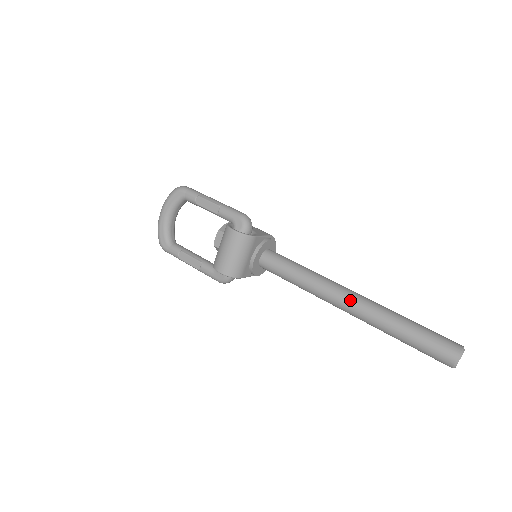
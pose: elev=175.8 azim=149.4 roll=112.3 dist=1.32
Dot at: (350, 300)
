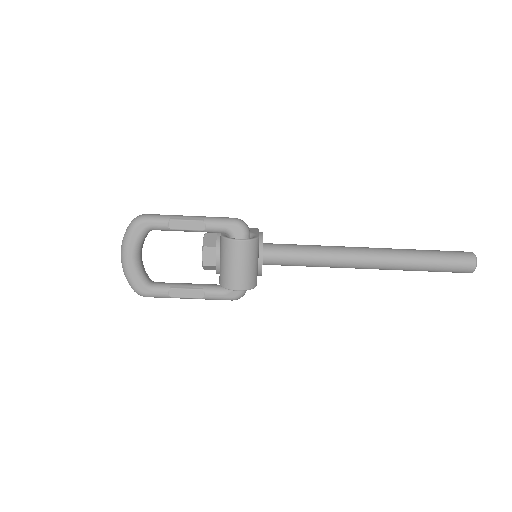
Dot at: (371, 257)
